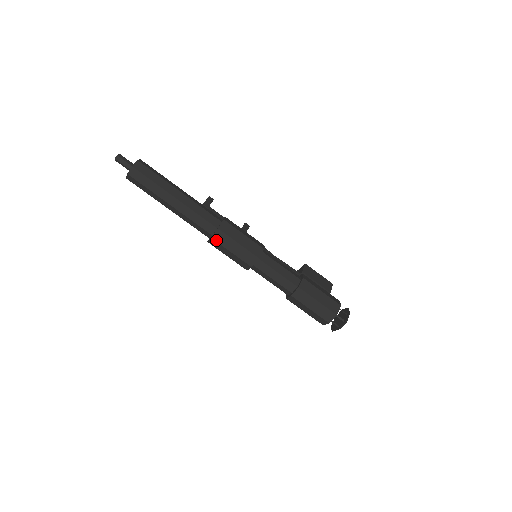
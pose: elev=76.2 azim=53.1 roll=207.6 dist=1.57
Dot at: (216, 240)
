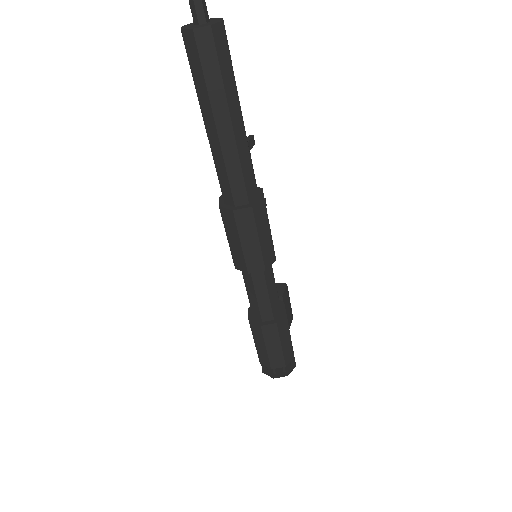
Dot at: (236, 218)
